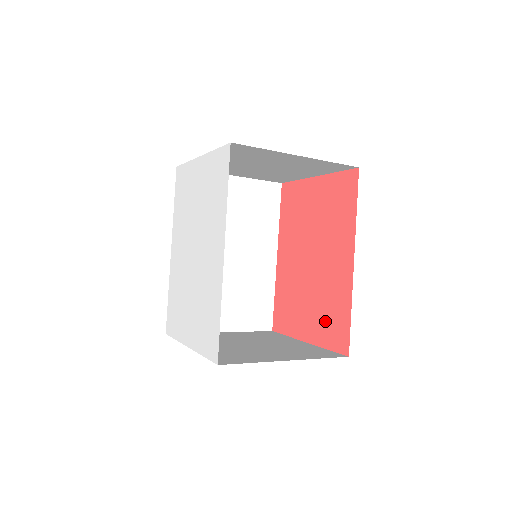
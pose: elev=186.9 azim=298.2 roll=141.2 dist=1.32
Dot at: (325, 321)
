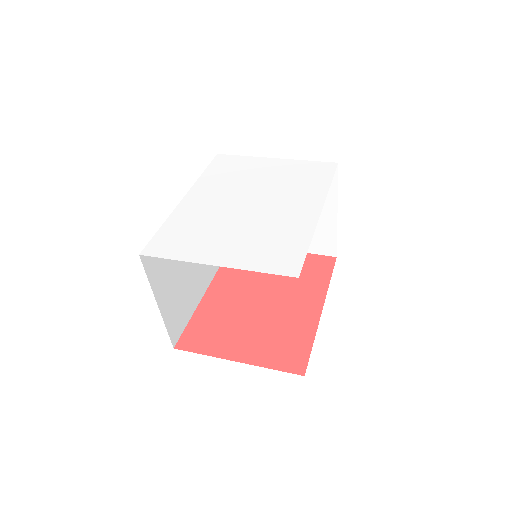
Dot at: (274, 346)
